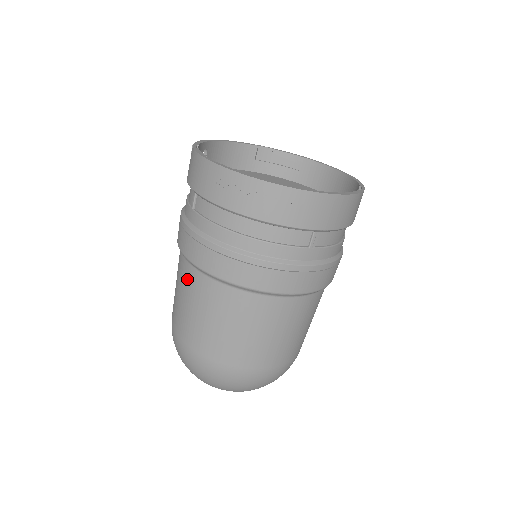
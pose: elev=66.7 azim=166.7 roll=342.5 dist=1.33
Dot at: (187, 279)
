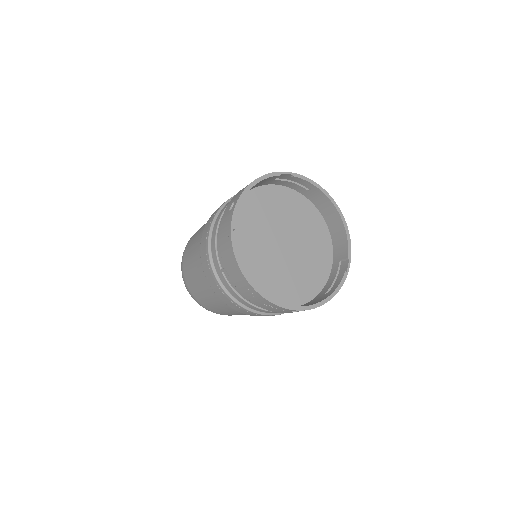
Dot at: (206, 286)
